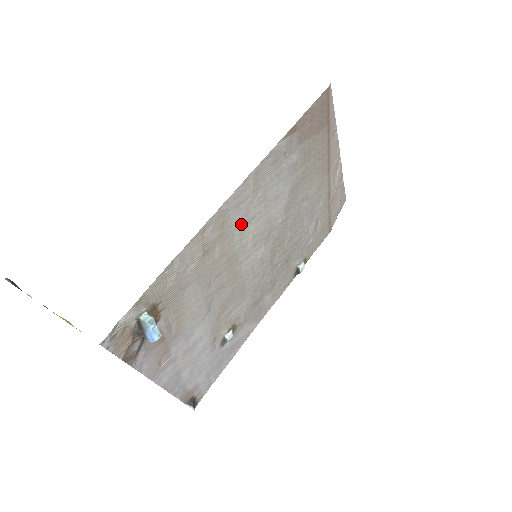
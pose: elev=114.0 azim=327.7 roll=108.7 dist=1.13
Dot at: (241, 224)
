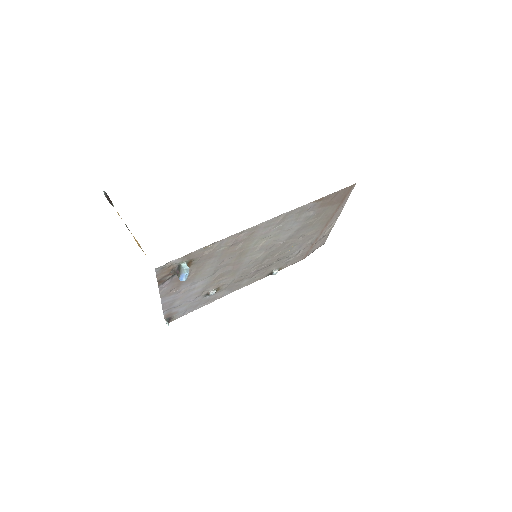
Dot at: (261, 237)
